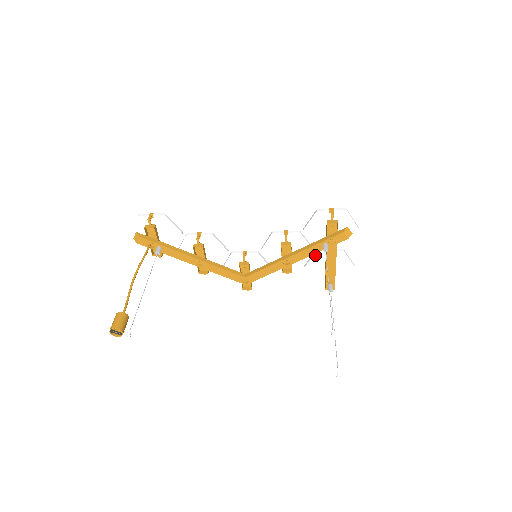
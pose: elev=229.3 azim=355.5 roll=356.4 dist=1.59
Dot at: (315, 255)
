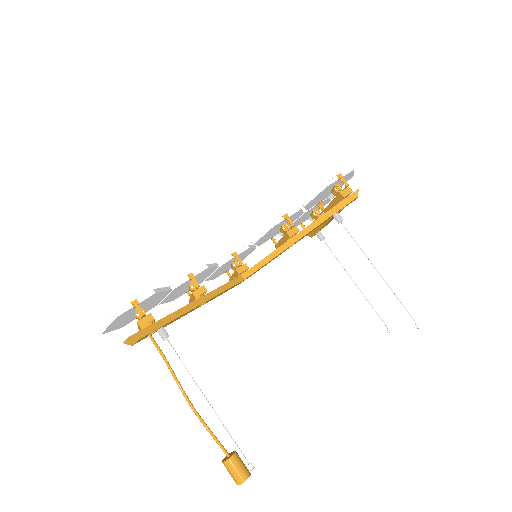
Dot at: occluded
